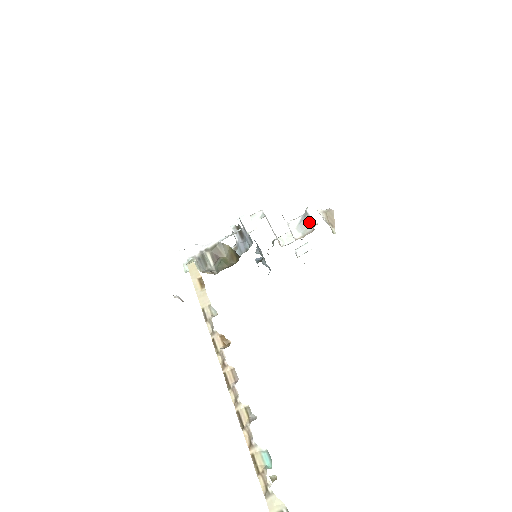
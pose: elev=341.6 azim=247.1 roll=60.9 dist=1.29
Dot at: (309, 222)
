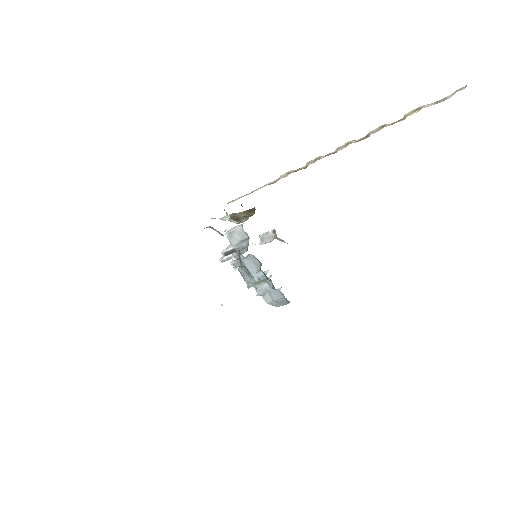
Dot at: (269, 236)
